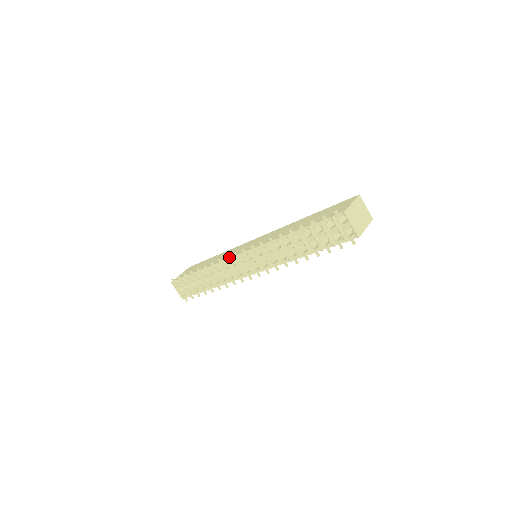
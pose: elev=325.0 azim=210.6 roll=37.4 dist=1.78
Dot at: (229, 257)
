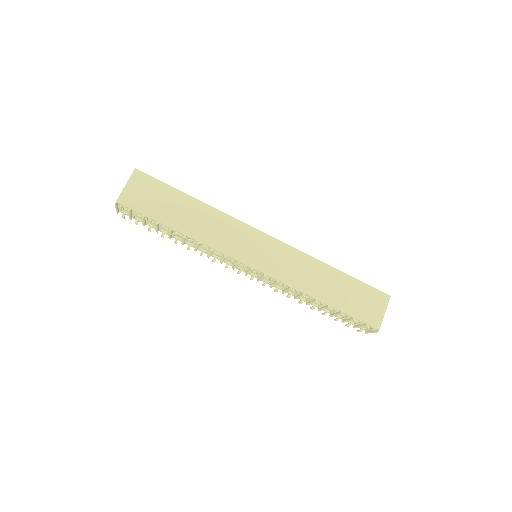
Dot at: (231, 255)
